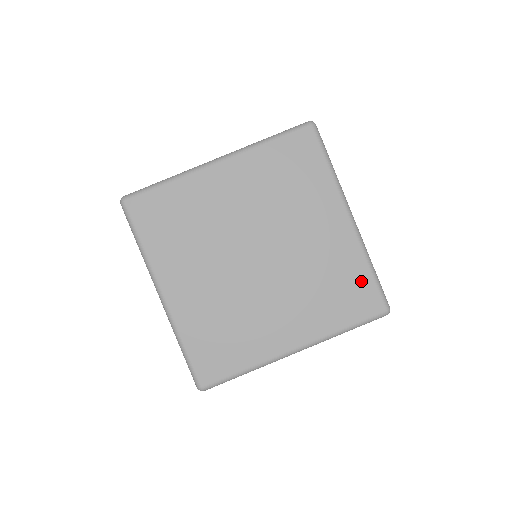
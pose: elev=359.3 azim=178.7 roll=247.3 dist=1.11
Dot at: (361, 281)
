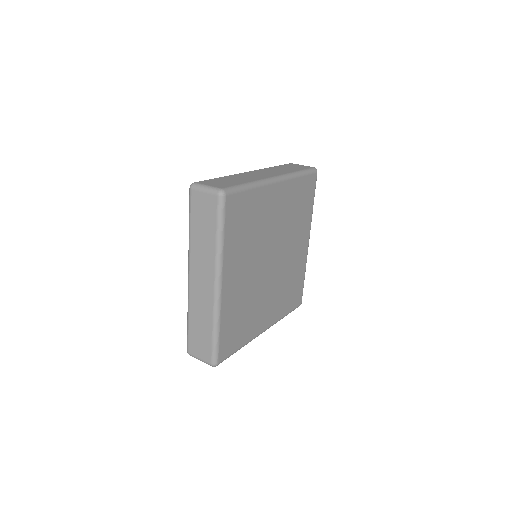
Dot at: (300, 284)
